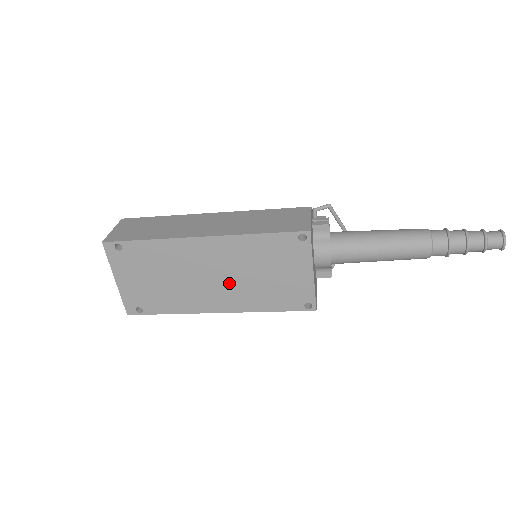
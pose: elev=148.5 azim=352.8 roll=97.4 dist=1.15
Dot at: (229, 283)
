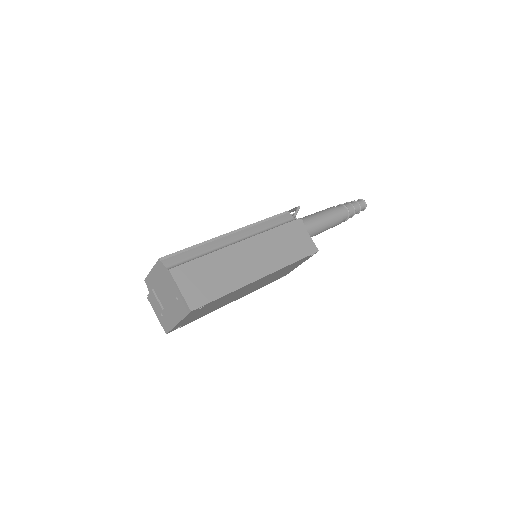
Dot at: (253, 288)
